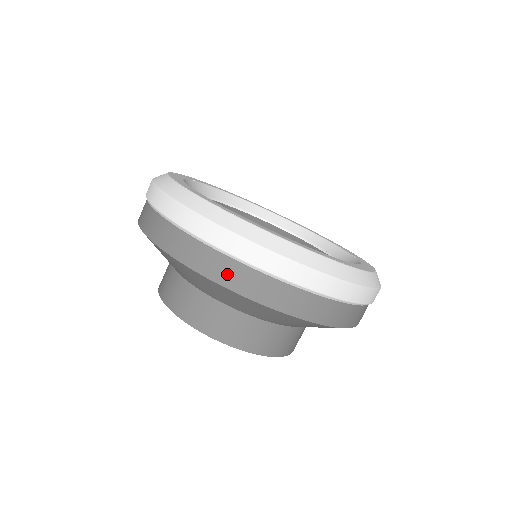
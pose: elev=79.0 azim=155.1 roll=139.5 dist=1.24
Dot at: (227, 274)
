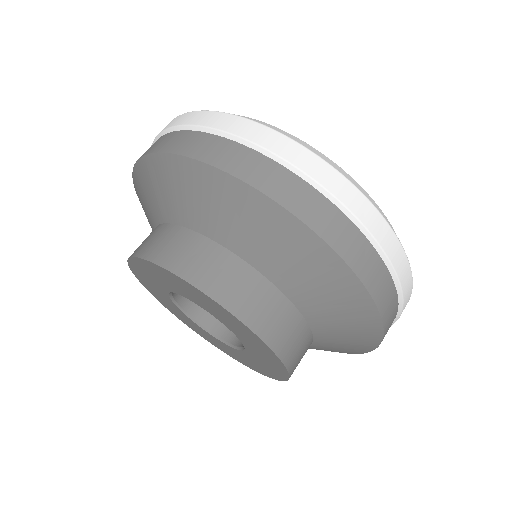
Dot at: (347, 242)
